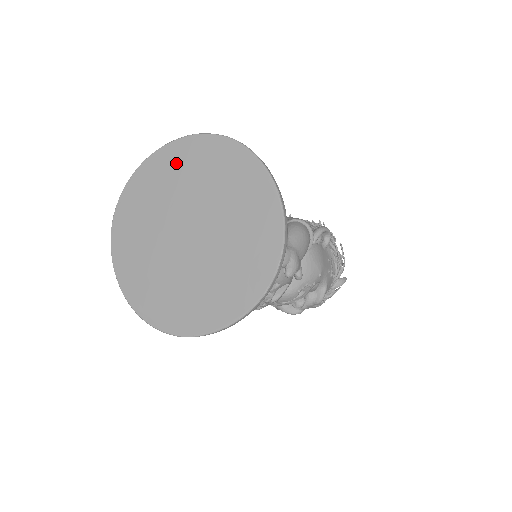
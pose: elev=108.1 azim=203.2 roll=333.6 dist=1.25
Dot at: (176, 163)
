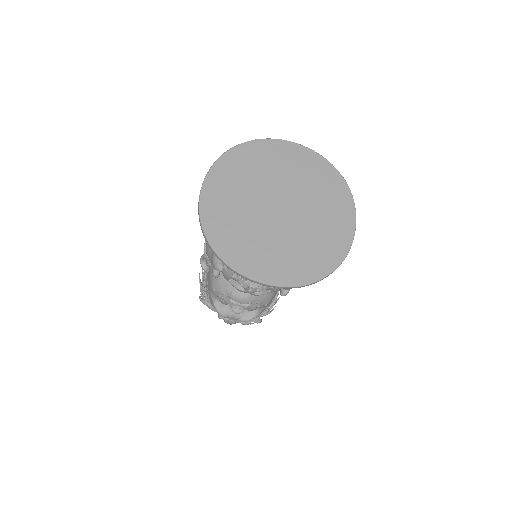
Dot at: (303, 162)
